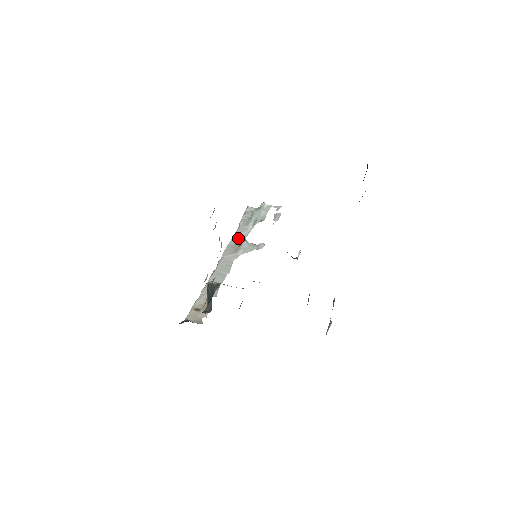
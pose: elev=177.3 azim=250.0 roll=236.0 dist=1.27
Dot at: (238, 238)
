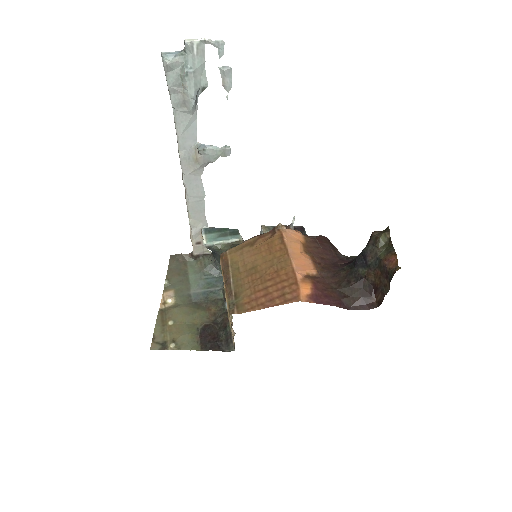
Dot at: (186, 138)
